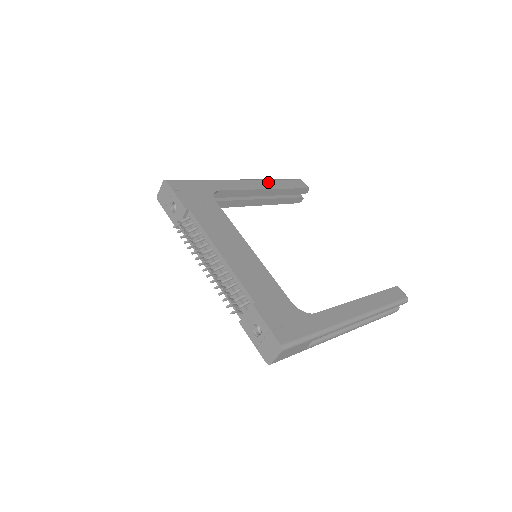
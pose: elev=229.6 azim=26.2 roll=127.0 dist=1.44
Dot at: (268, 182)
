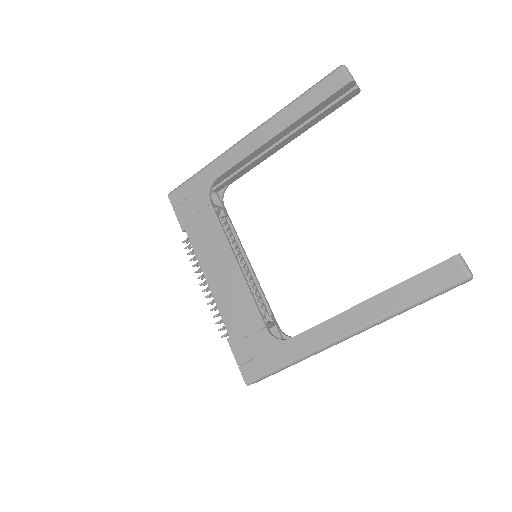
Dot at: (281, 117)
